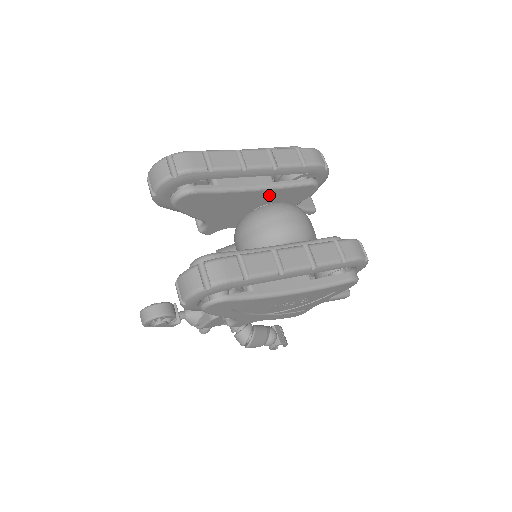
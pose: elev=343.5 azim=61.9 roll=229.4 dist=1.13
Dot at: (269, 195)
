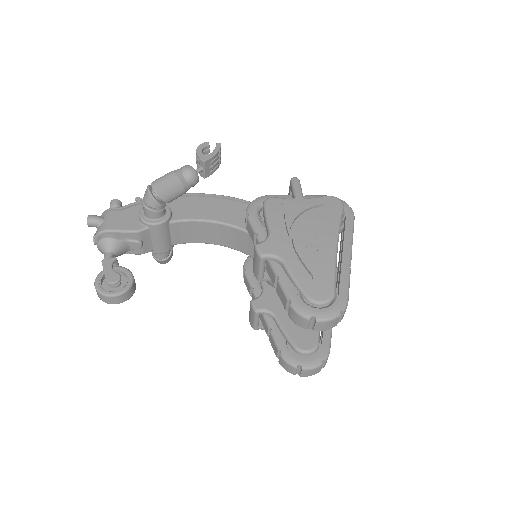
Dot at: occluded
